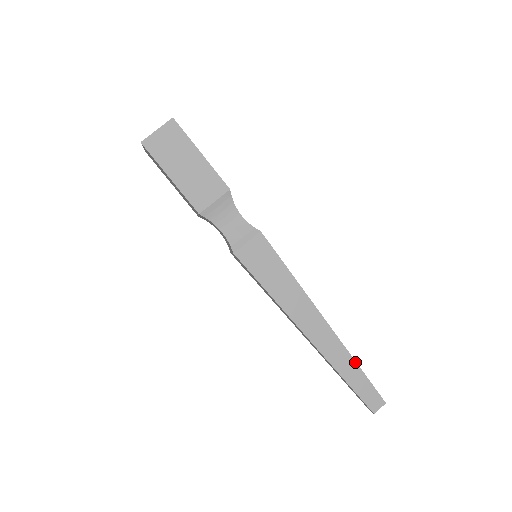
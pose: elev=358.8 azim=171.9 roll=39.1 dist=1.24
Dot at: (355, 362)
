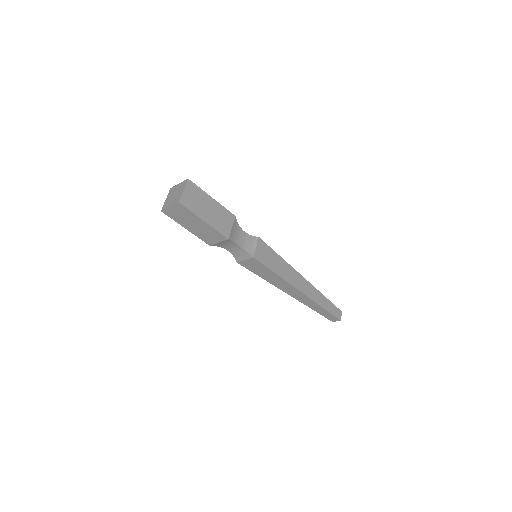
Dot at: (321, 307)
